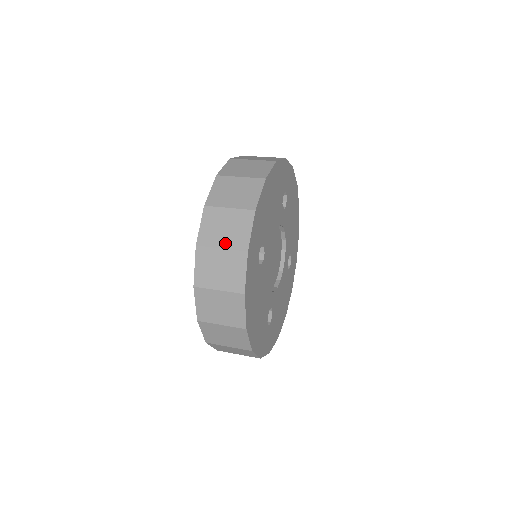
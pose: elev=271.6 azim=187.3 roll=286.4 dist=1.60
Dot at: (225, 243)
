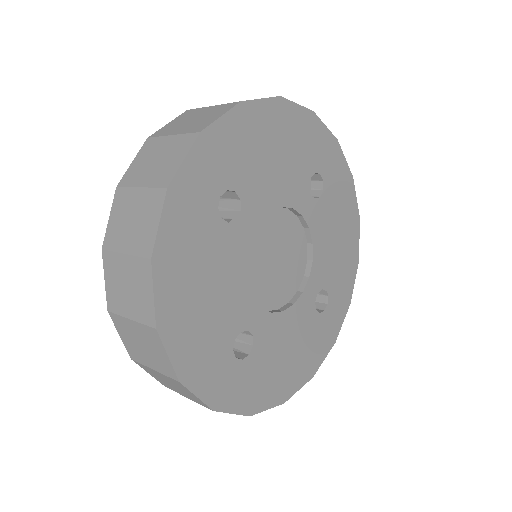
Dot at: (186, 396)
